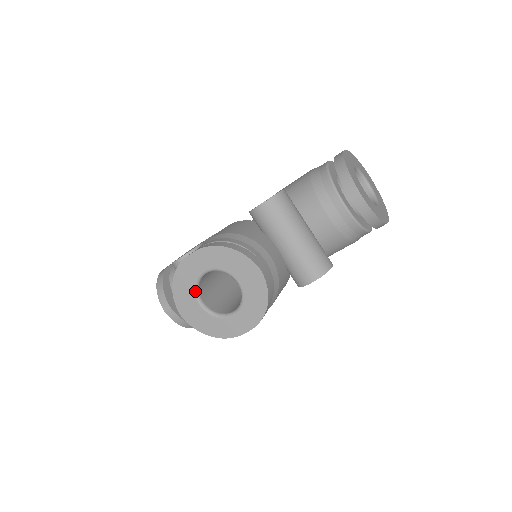
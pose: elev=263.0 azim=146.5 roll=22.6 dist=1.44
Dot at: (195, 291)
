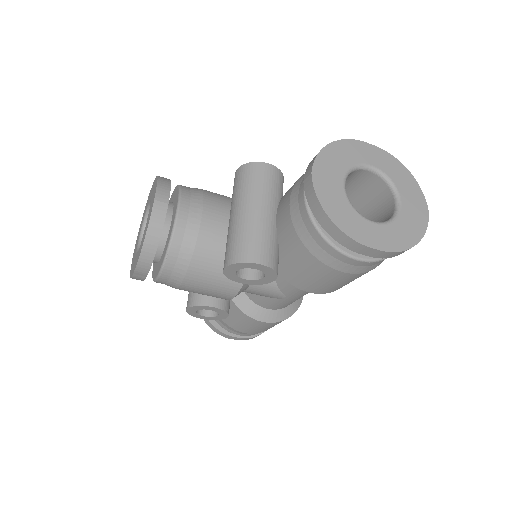
Dot at: (143, 224)
